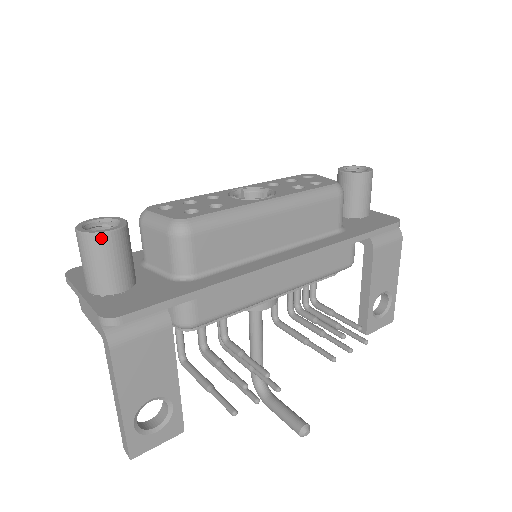
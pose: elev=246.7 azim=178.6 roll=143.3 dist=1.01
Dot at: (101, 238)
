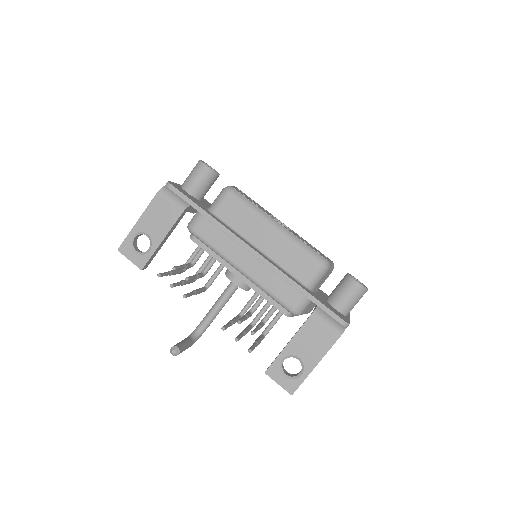
Dot at: (201, 165)
